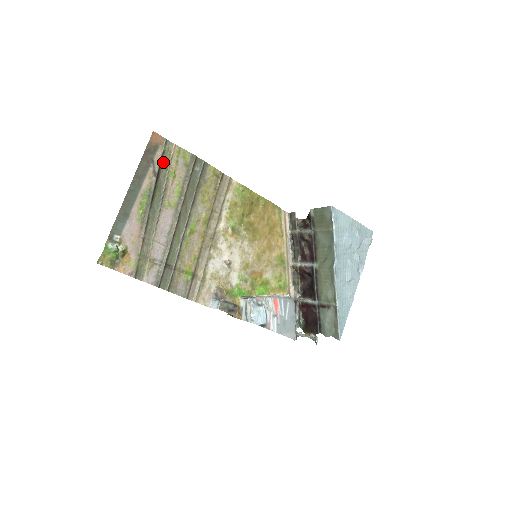
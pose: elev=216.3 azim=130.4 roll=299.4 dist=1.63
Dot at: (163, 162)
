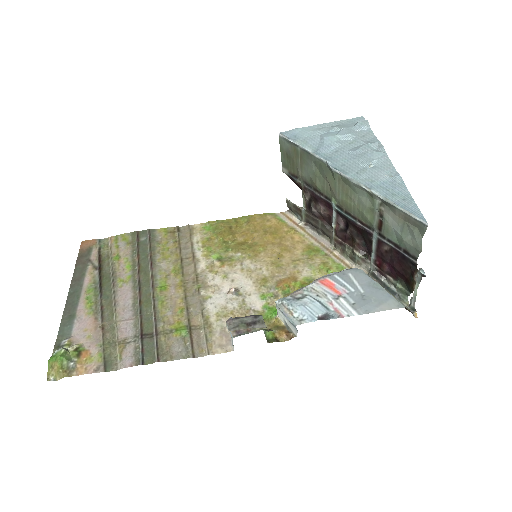
Dot at: (103, 256)
